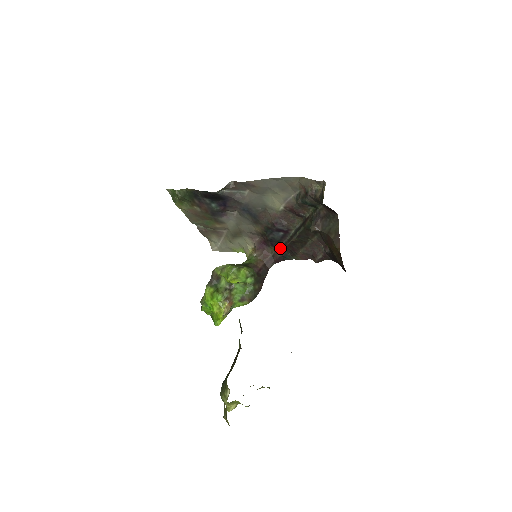
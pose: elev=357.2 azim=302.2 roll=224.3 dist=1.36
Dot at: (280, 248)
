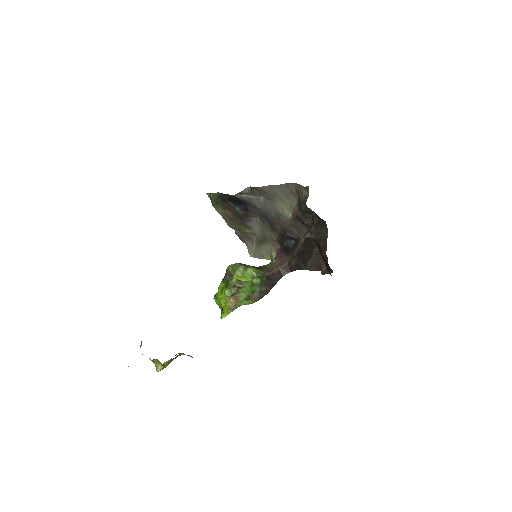
Dot at: (294, 257)
